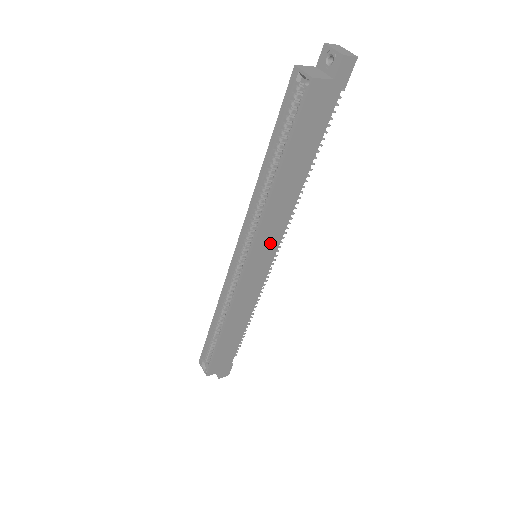
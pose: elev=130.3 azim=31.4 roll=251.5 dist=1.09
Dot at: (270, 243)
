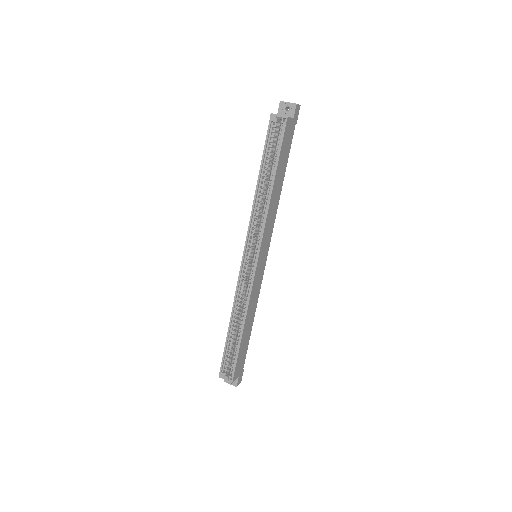
Dot at: (267, 240)
